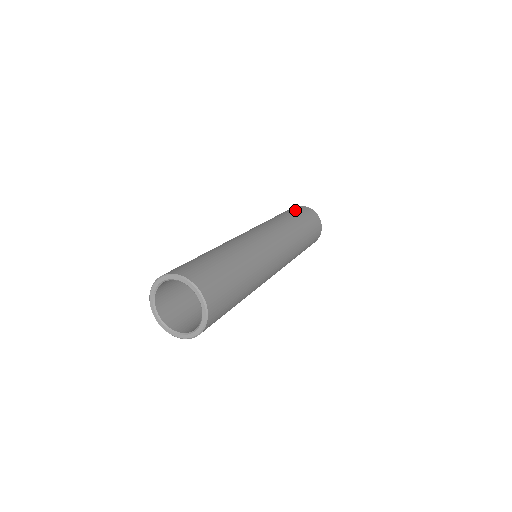
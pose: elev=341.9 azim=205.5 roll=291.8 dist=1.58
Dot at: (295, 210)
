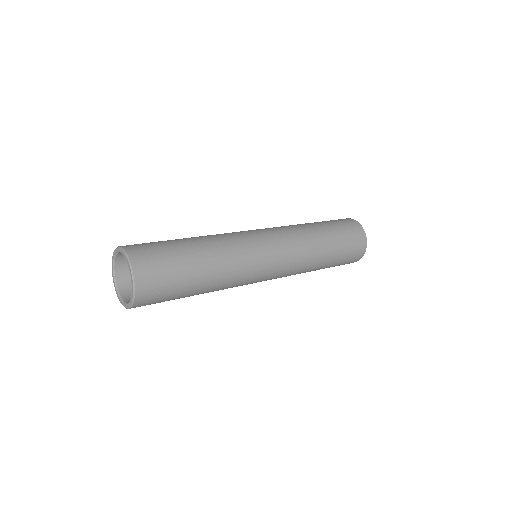
Dot at: (345, 231)
